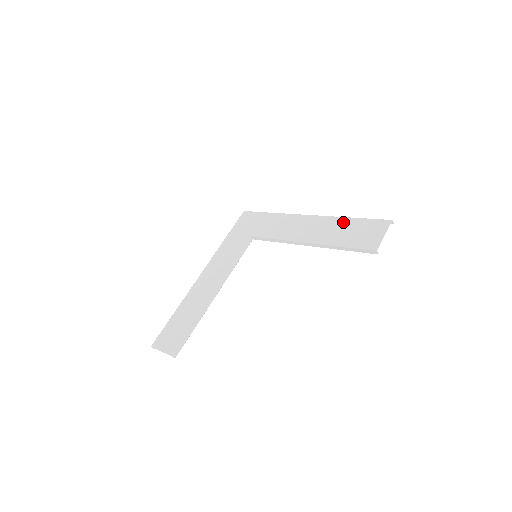
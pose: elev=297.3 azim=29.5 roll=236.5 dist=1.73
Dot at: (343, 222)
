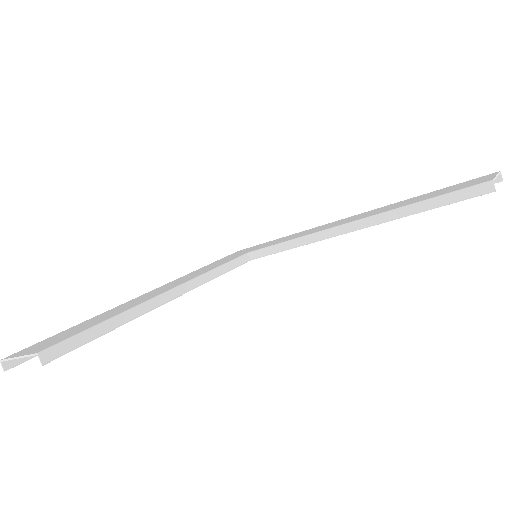
Dot at: (409, 199)
